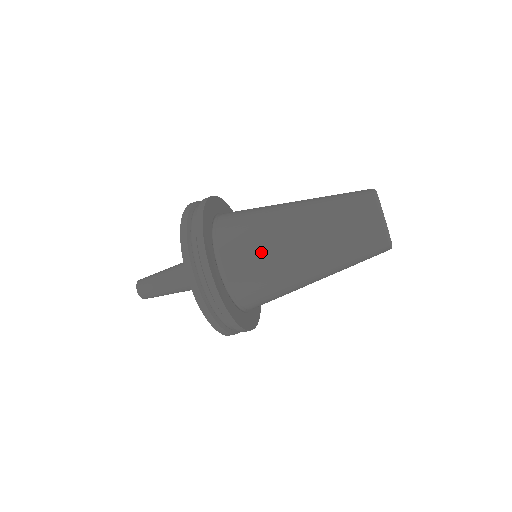
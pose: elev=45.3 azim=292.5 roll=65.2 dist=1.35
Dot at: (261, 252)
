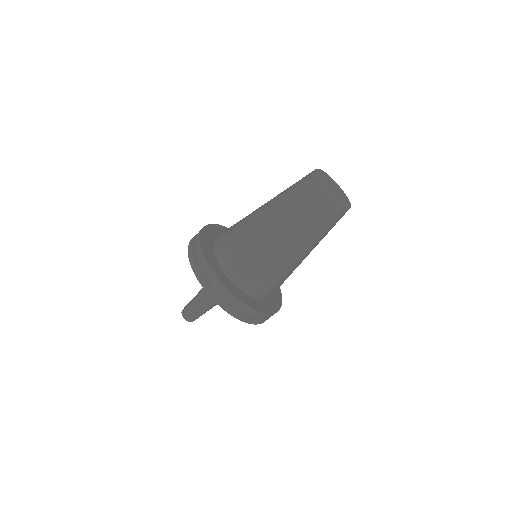
Dot at: (267, 268)
